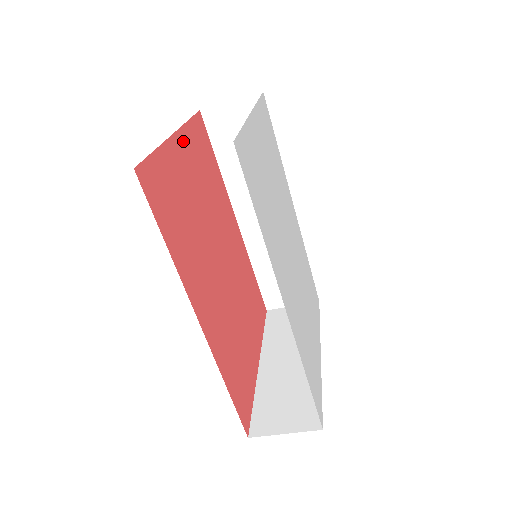
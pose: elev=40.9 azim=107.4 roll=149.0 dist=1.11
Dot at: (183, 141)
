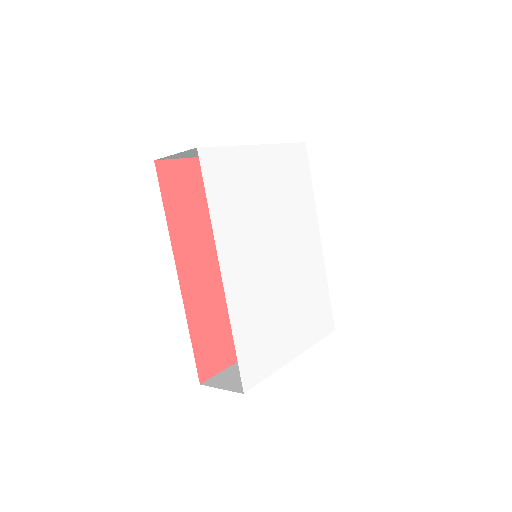
Dot at: occluded
